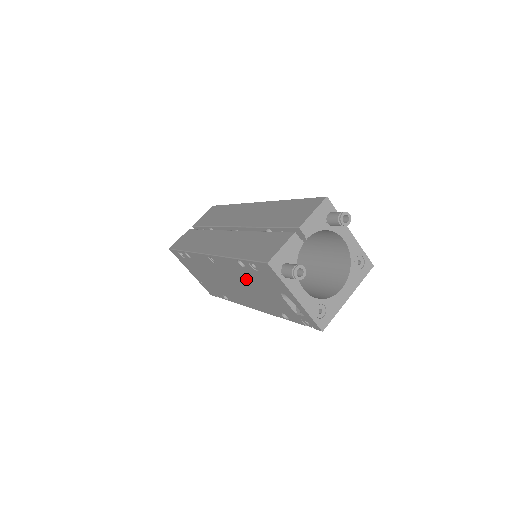
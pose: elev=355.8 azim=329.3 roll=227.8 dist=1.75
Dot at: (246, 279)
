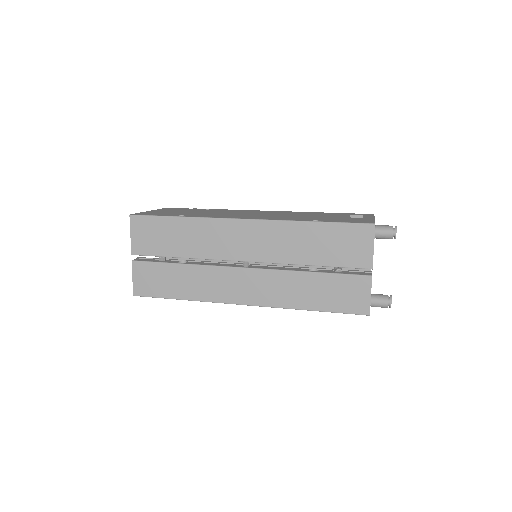
Dot at: occluded
